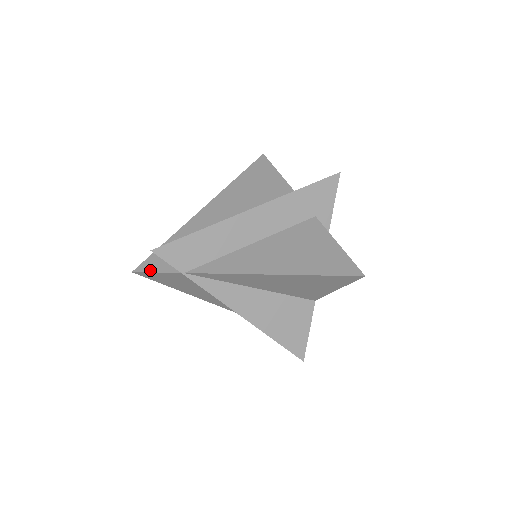
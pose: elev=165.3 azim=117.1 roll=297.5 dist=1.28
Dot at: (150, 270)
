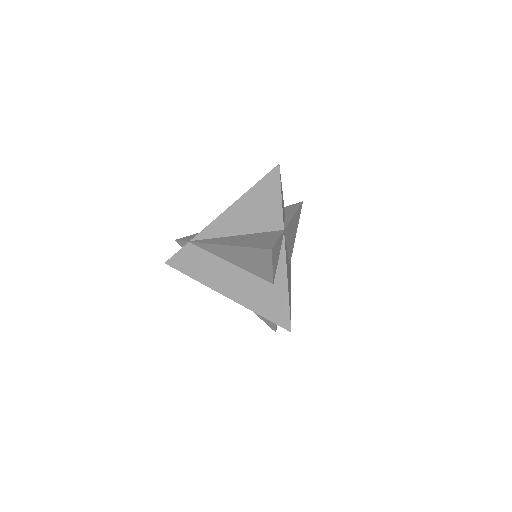
Dot at: (174, 256)
